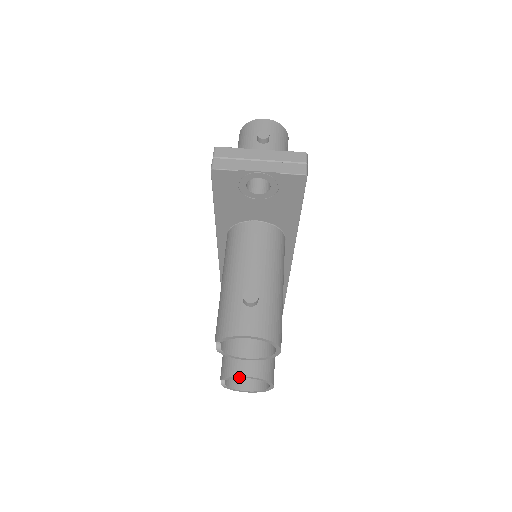
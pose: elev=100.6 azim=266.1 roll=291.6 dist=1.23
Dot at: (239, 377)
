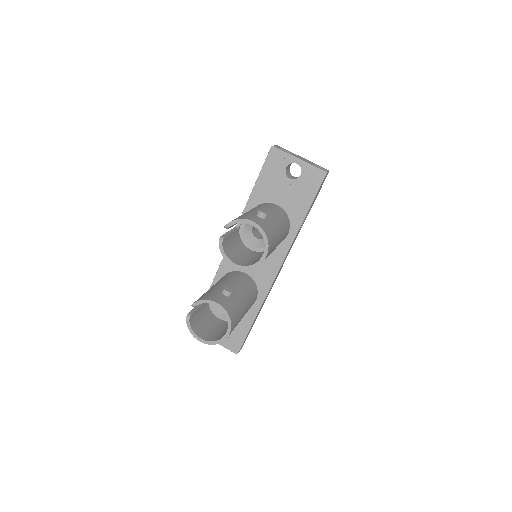
Dot at: (210, 302)
